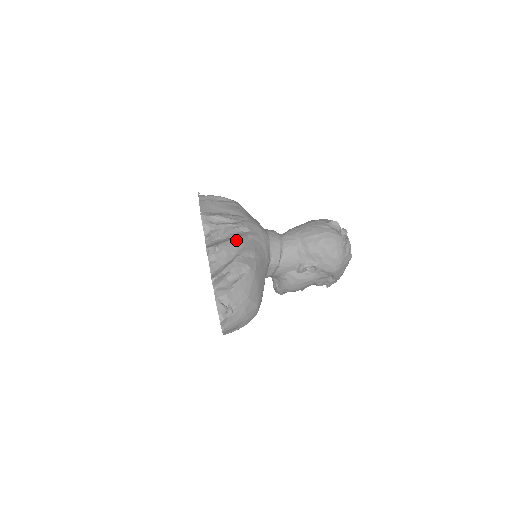
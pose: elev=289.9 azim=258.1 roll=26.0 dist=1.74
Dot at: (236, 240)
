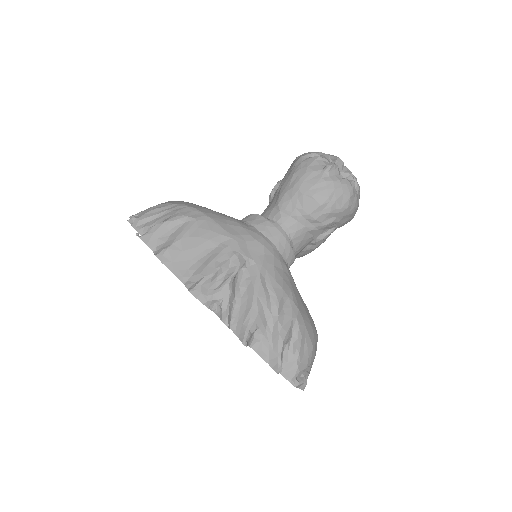
Dot at: (258, 297)
